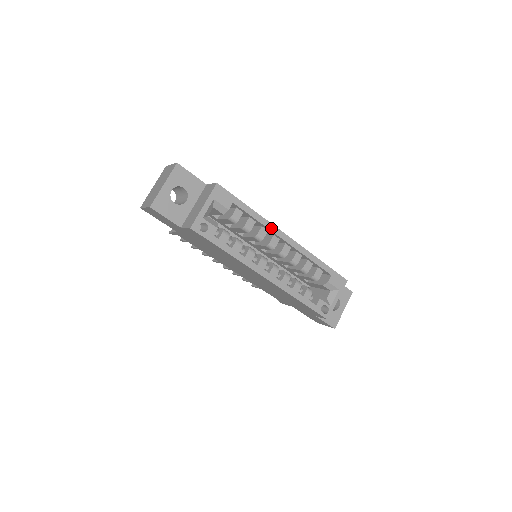
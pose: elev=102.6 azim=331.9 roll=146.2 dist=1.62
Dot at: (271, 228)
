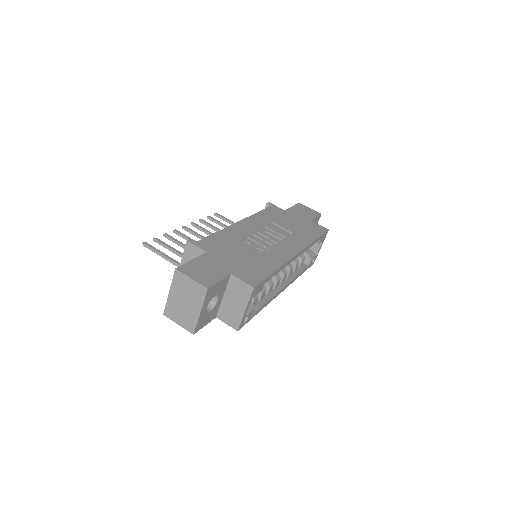
Dot at: (288, 264)
